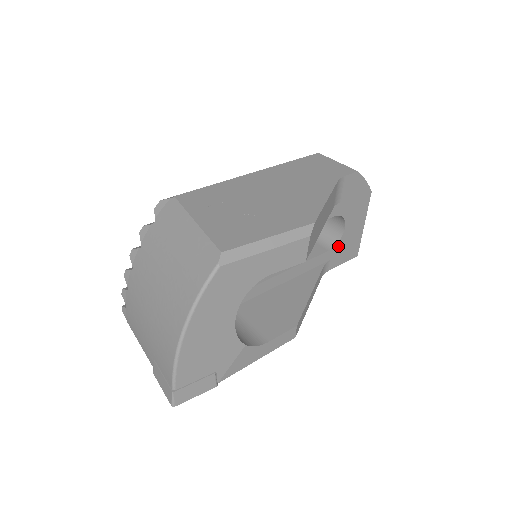
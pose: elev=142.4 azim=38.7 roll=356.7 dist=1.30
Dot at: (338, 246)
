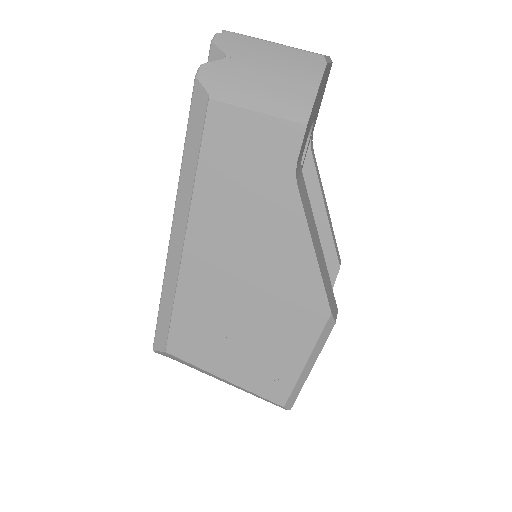
Dot at: (314, 122)
